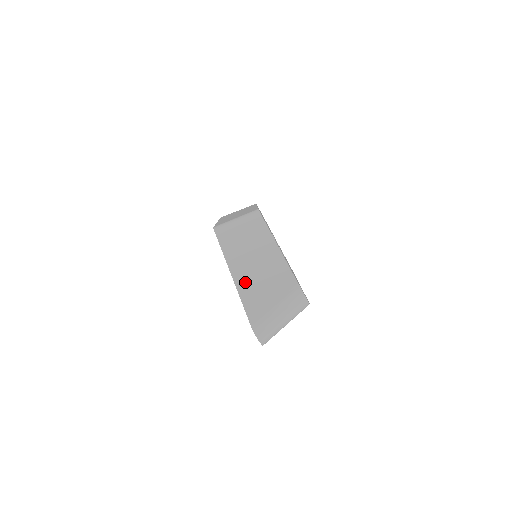
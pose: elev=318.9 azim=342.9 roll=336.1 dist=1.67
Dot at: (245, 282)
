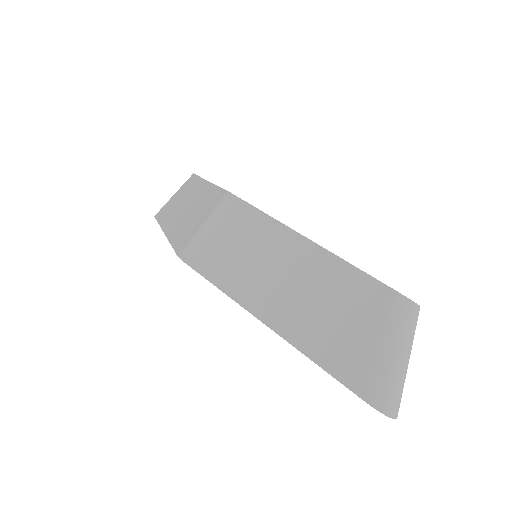
Dot at: (300, 329)
